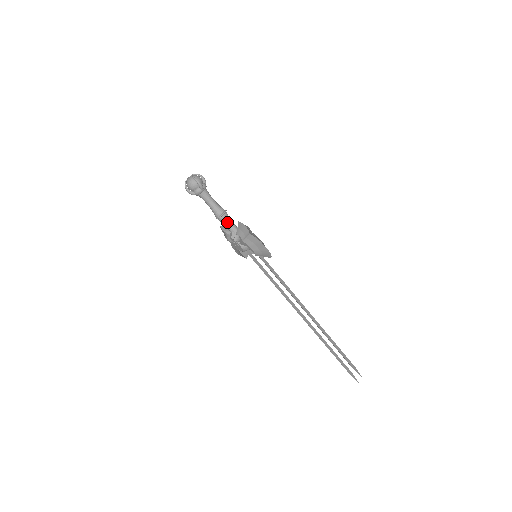
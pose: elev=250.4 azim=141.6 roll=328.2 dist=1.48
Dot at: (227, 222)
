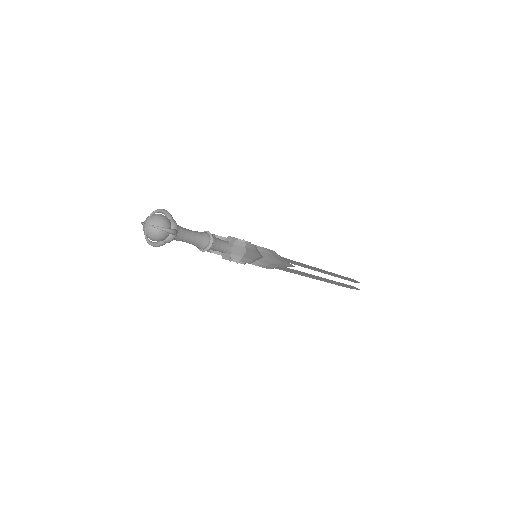
Dot at: (217, 247)
